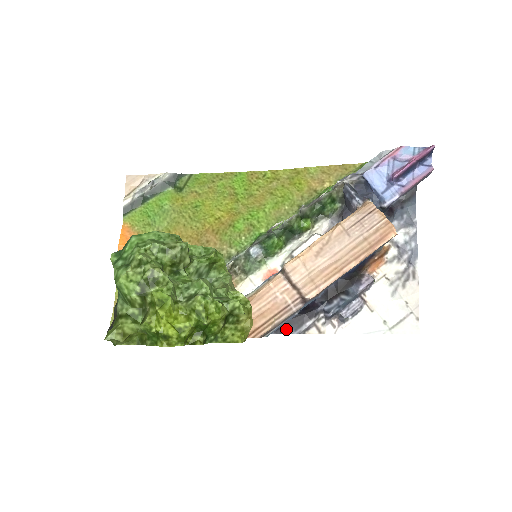
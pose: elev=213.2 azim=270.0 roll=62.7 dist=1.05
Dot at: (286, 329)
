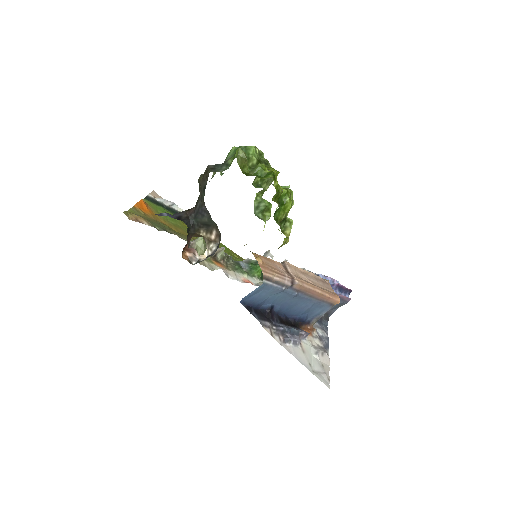
Dot at: (253, 313)
